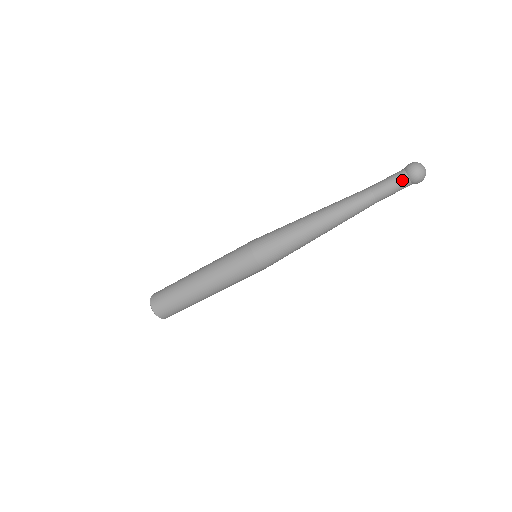
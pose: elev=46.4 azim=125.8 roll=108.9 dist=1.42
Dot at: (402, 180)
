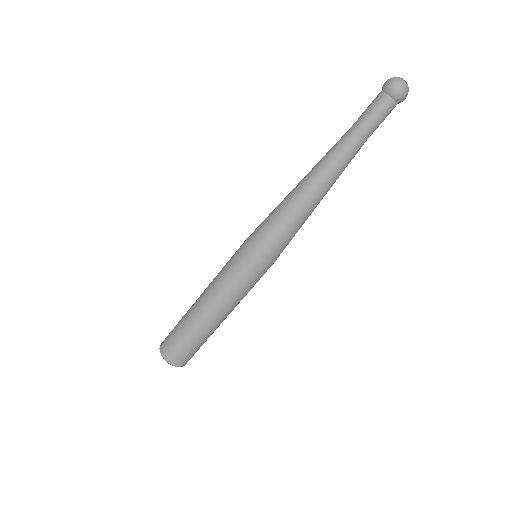
Dot at: (389, 107)
